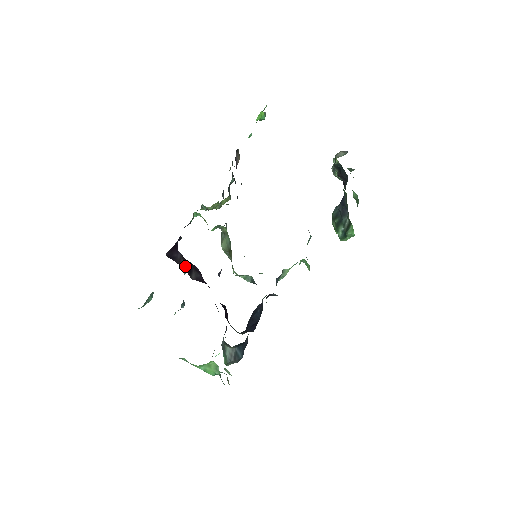
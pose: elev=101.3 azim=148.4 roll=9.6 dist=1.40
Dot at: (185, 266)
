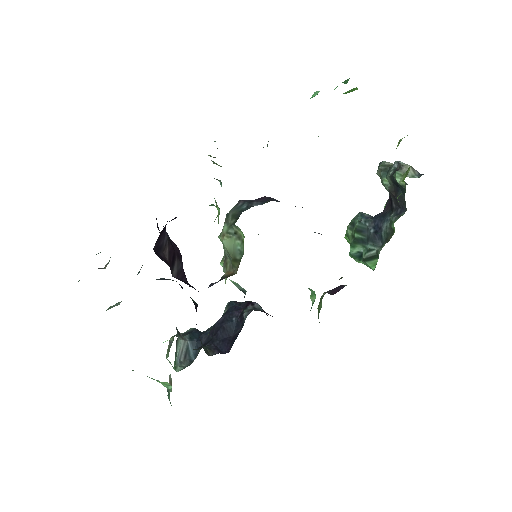
Dot at: (169, 256)
